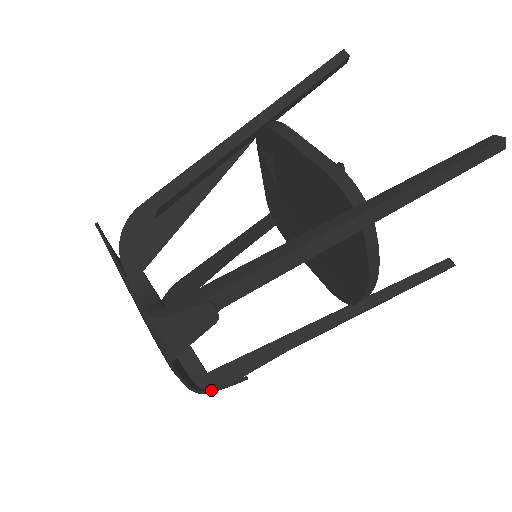
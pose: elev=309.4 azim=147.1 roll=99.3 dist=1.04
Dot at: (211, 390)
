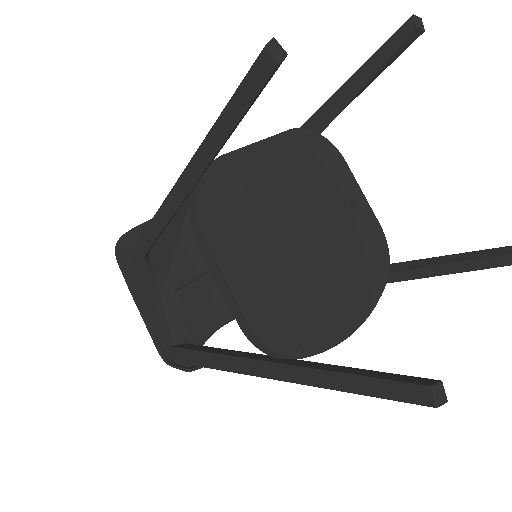
Dot at: occluded
